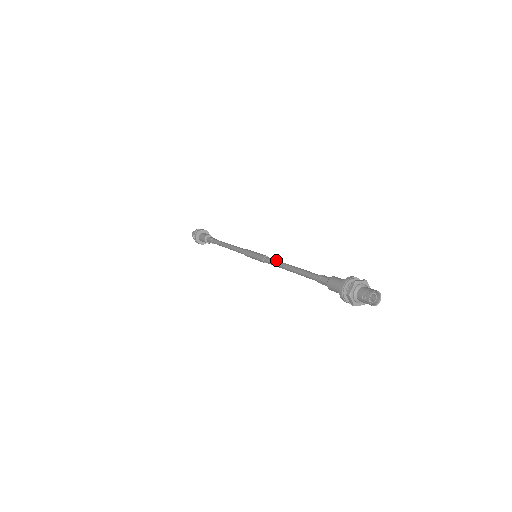
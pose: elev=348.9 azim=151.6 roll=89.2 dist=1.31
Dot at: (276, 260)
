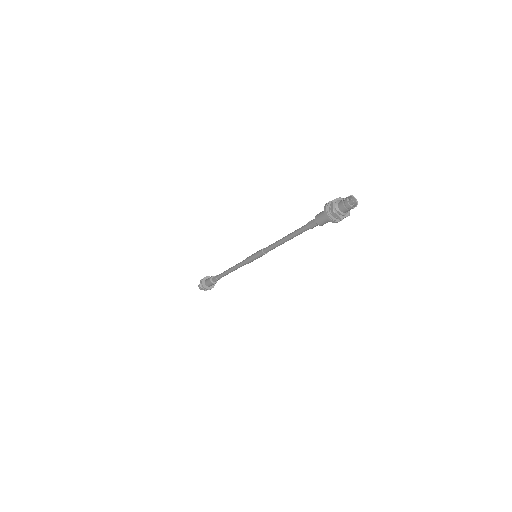
Dot at: occluded
